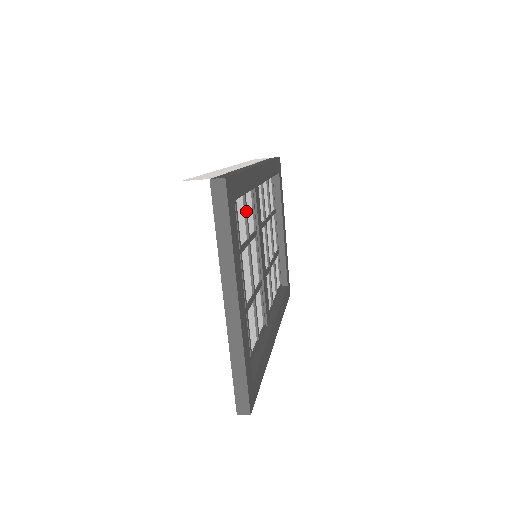
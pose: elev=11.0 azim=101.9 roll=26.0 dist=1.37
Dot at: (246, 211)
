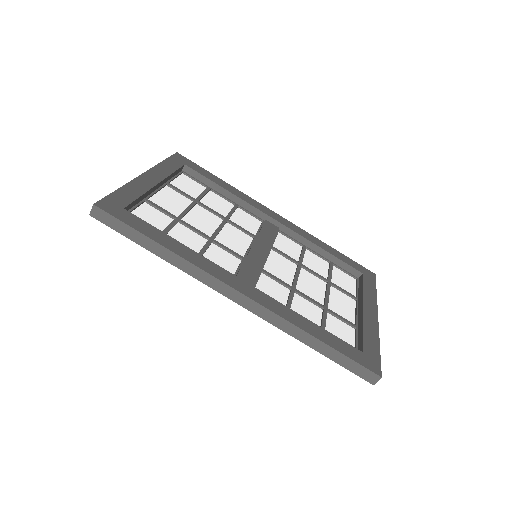
Dot at: (232, 210)
